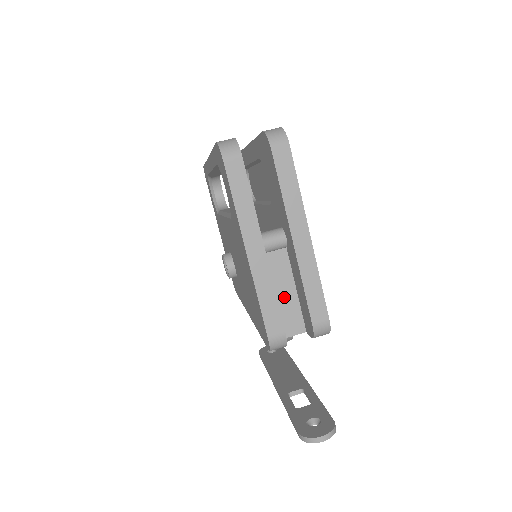
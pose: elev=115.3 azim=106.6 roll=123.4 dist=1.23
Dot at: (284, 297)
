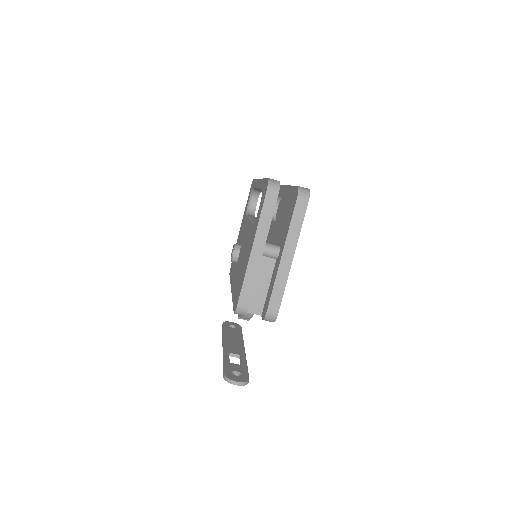
Dot at: (259, 288)
